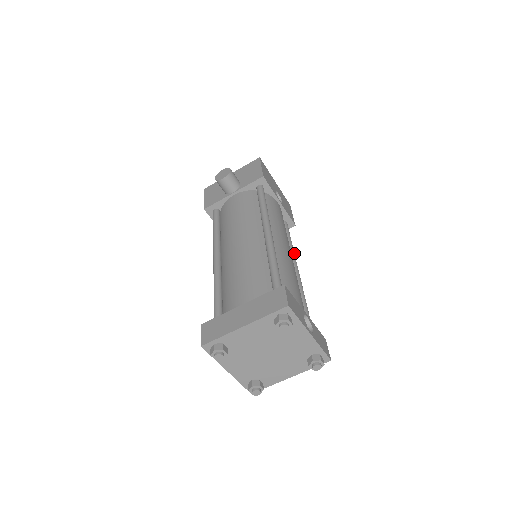
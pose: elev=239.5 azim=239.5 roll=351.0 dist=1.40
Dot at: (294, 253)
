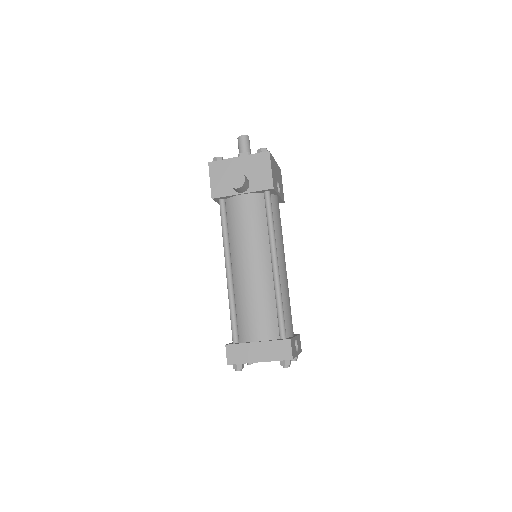
Dot at: occluded
